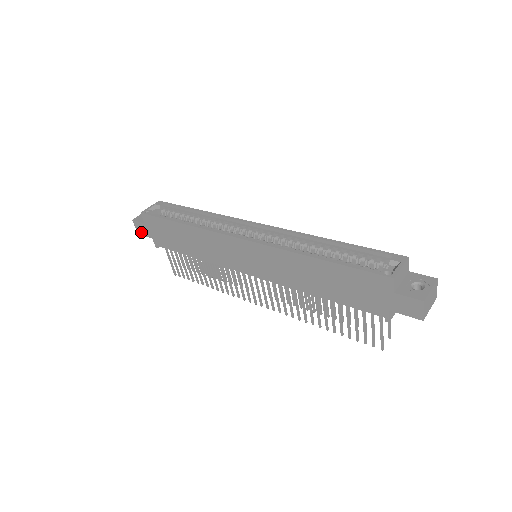
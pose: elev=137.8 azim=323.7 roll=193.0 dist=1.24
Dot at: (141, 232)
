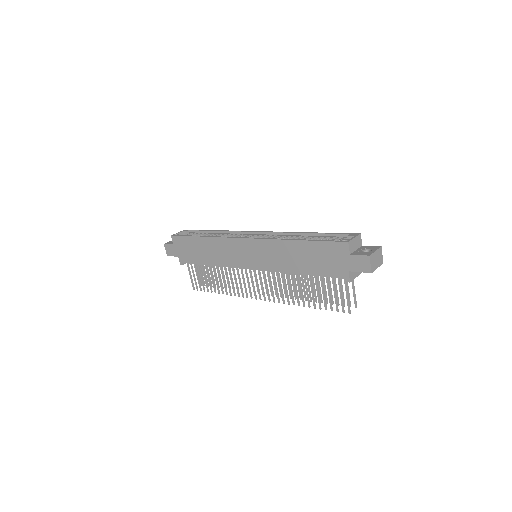
Dot at: (170, 253)
